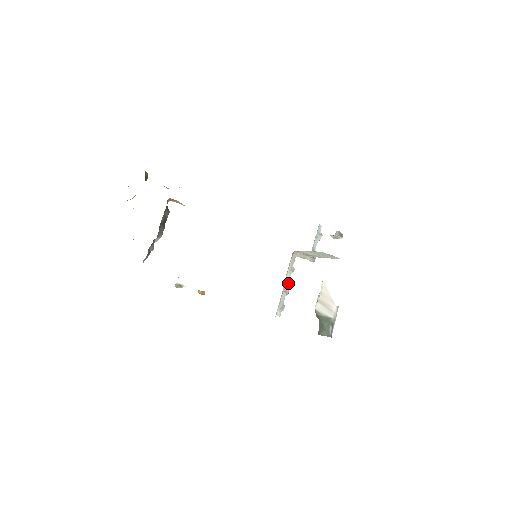
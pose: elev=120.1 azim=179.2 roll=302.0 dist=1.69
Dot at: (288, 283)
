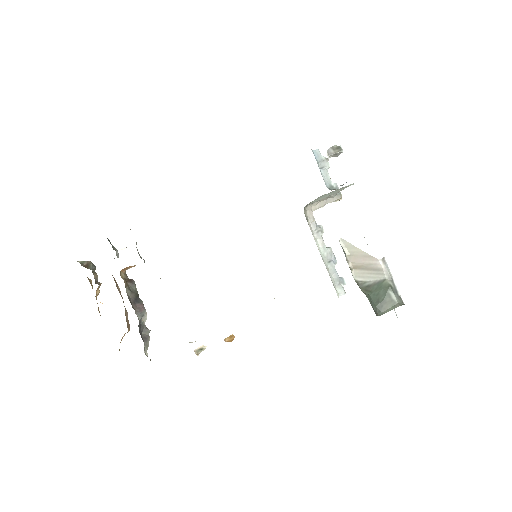
Dot at: (326, 249)
